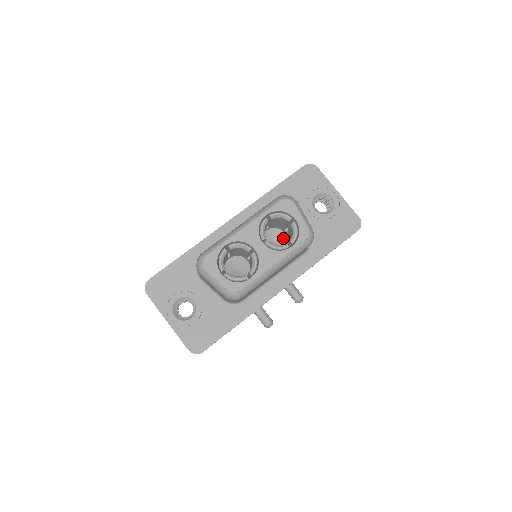
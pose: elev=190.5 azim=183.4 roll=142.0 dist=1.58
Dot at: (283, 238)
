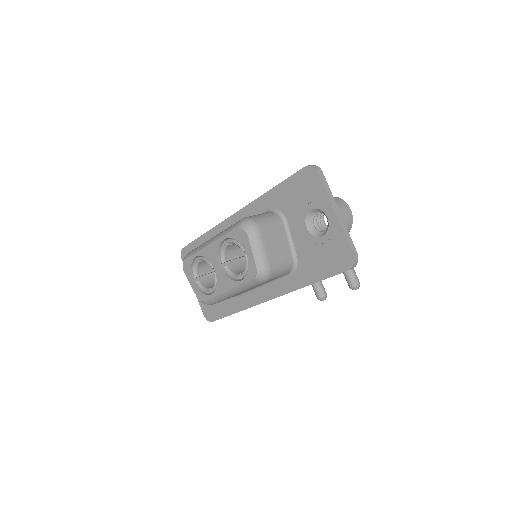
Dot at: occluded
